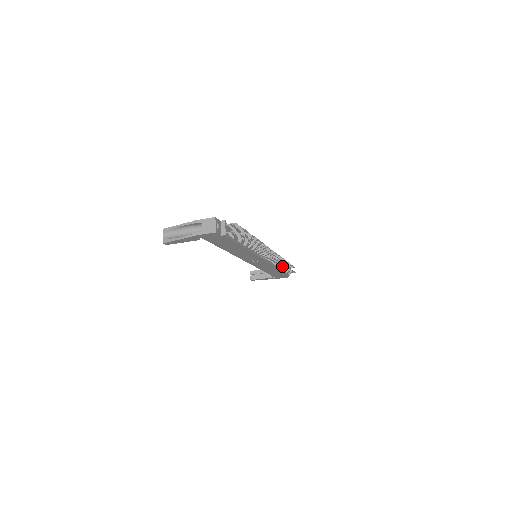
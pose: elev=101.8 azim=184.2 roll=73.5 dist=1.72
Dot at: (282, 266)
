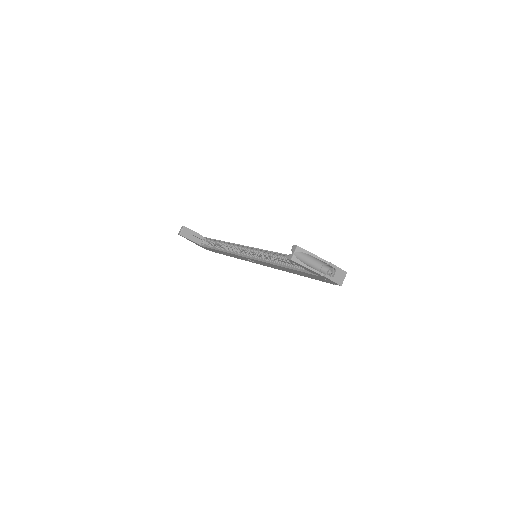
Dot at: occluded
